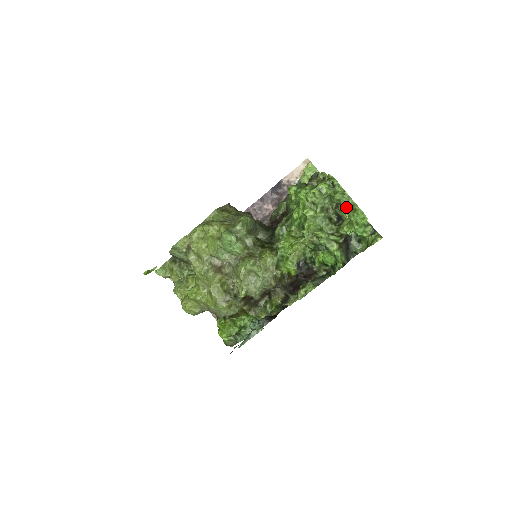
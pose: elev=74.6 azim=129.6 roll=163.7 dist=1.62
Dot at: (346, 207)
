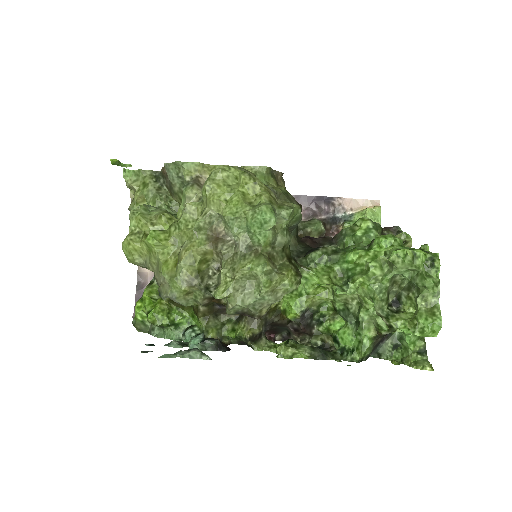
Dot at: (424, 301)
